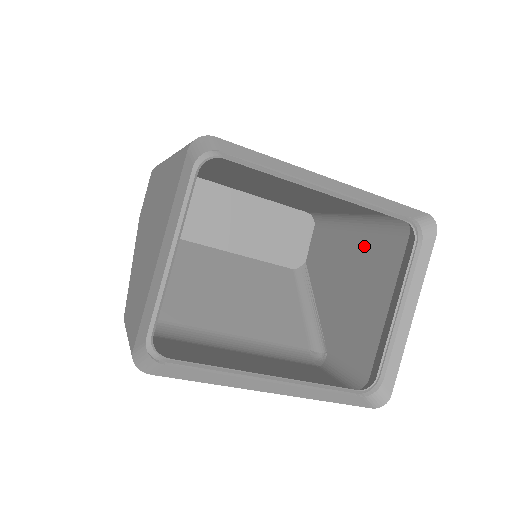
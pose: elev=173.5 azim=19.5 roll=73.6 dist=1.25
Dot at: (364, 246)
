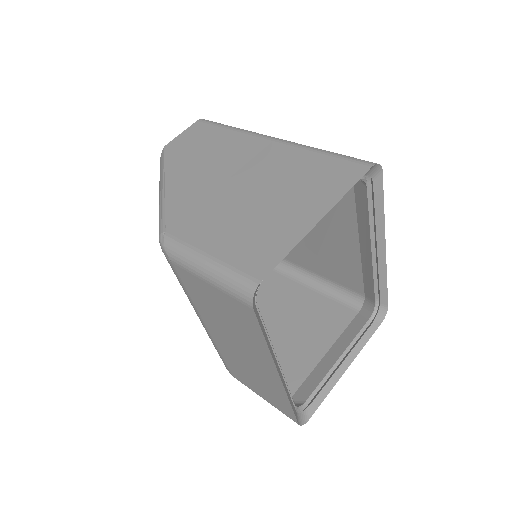
Dot at: (307, 299)
